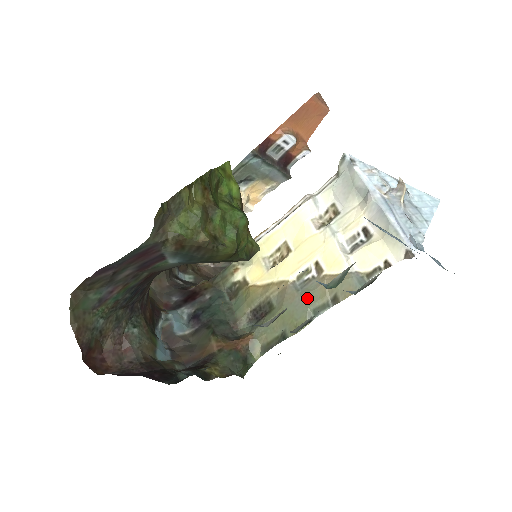
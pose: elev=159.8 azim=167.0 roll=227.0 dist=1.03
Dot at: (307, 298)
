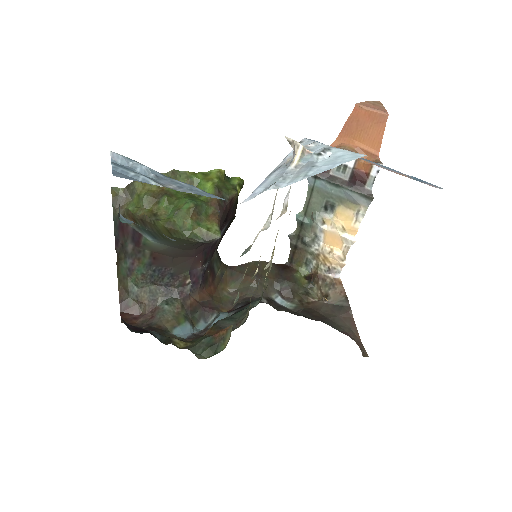
Dot at: occluded
